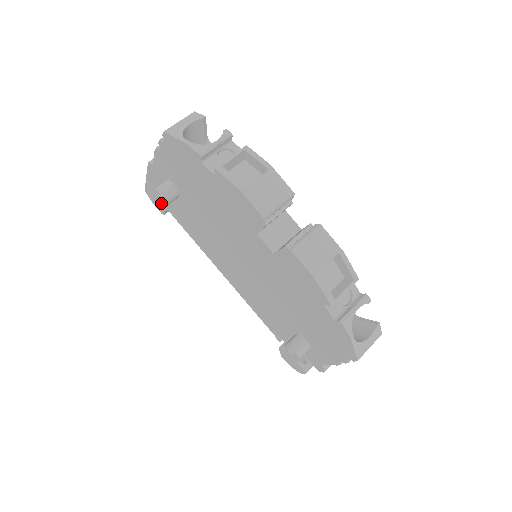
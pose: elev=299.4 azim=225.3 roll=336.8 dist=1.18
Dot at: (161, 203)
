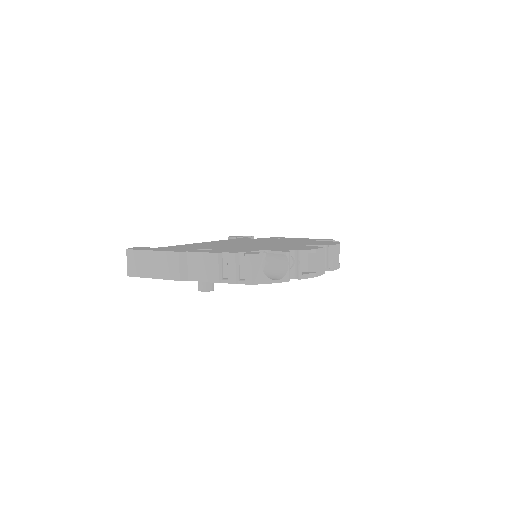
Dot at: occluded
